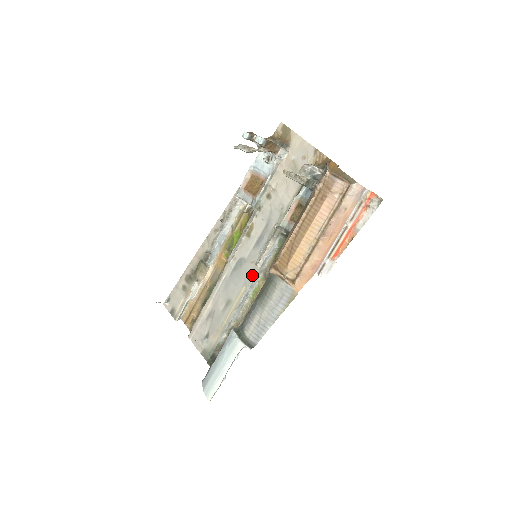
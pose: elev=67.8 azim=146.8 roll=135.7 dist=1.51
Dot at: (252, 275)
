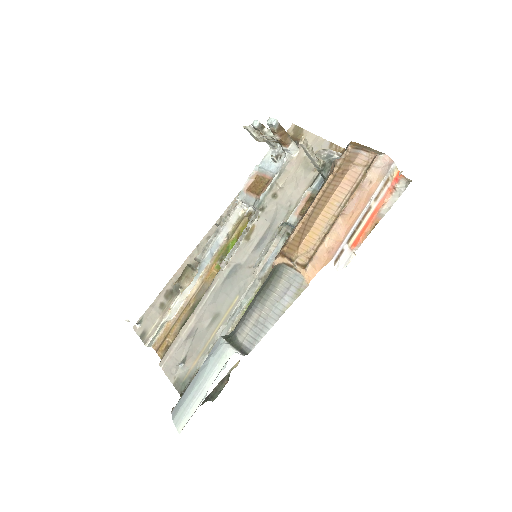
Dot at: (249, 281)
